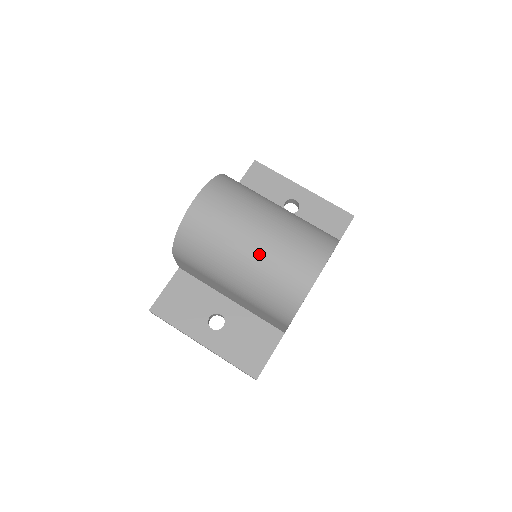
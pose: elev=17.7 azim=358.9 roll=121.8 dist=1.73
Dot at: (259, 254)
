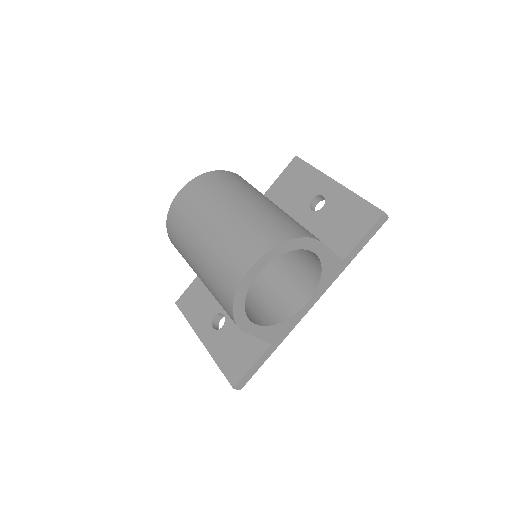
Dot at: (207, 248)
